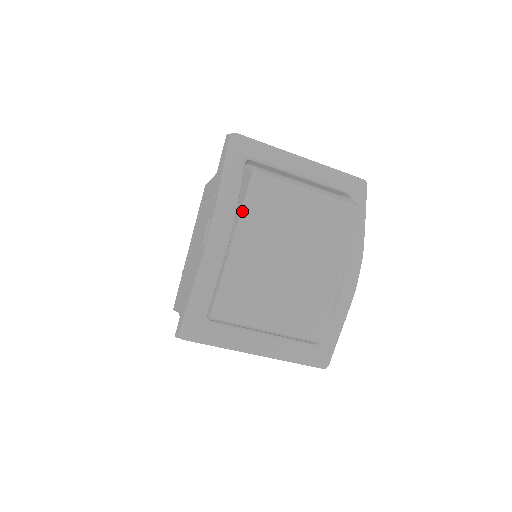
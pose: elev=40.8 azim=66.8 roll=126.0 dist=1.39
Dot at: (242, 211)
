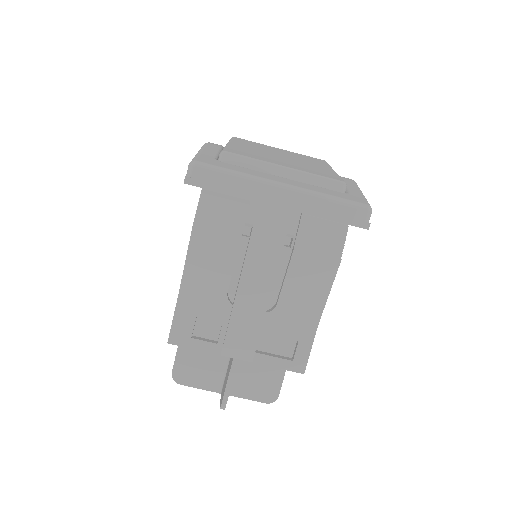
Dot at: occluded
